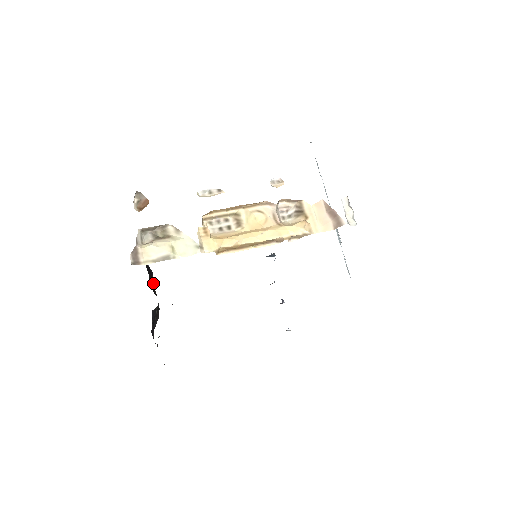
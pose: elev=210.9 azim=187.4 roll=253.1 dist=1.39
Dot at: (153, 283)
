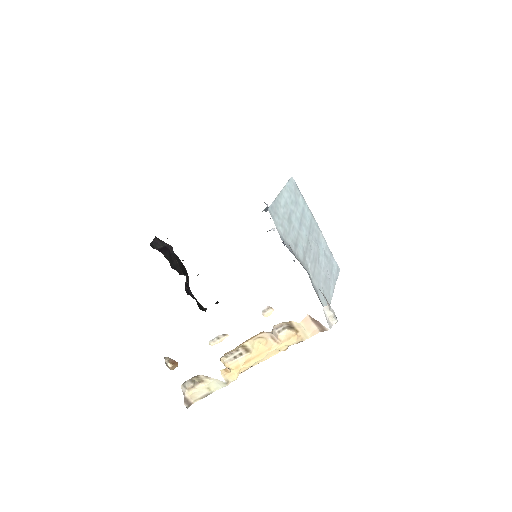
Dot at: (173, 257)
